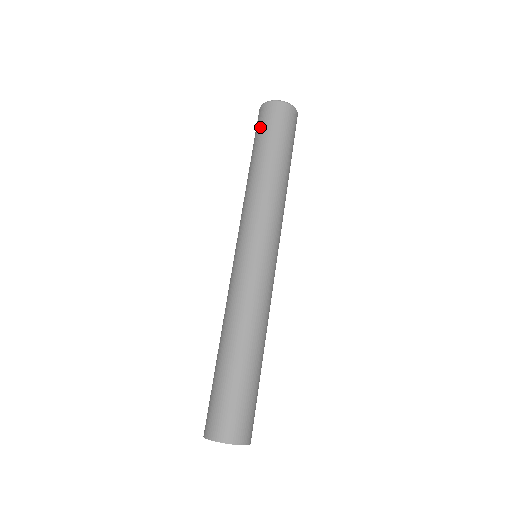
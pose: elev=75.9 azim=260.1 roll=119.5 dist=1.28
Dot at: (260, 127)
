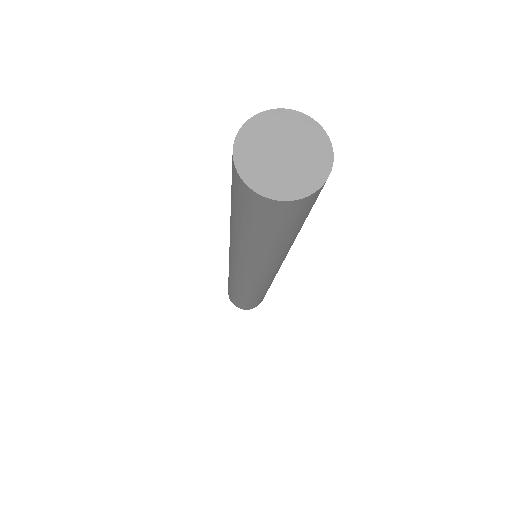
Dot at: occluded
